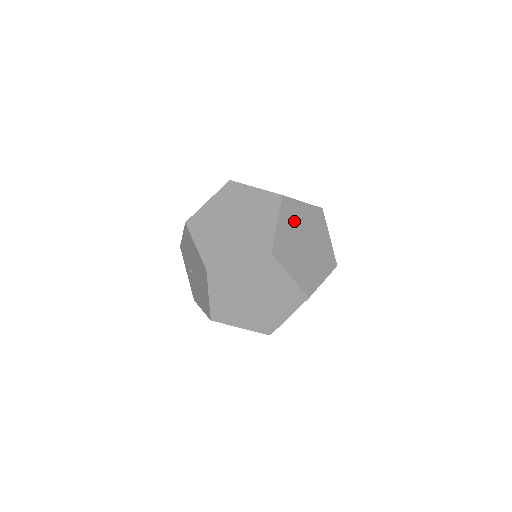
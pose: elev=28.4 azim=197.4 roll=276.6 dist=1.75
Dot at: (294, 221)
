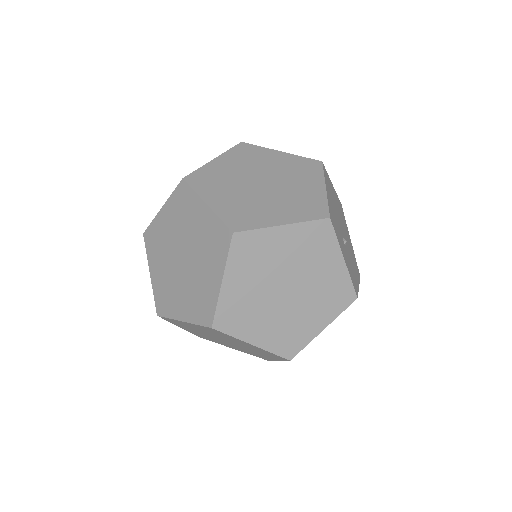
Dot at: (260, 264)
